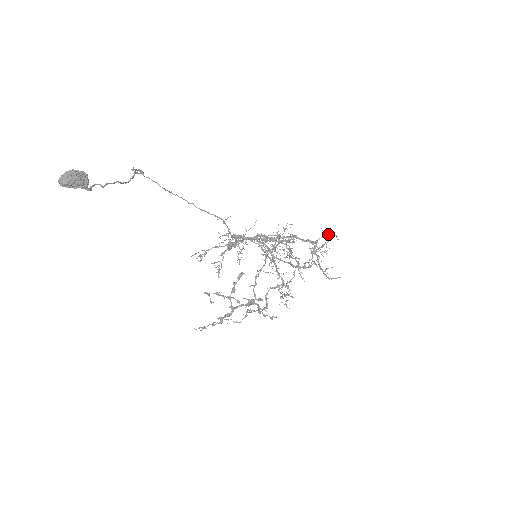
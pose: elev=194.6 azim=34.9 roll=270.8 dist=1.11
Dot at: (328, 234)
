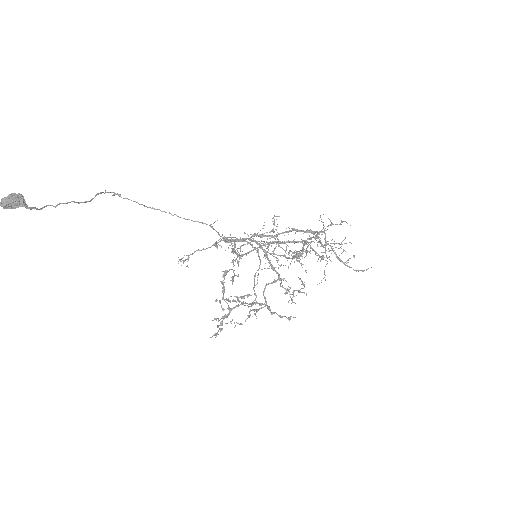
Dot at: occluded
